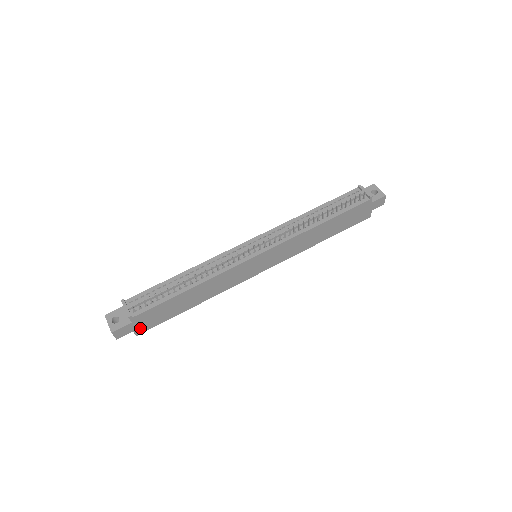
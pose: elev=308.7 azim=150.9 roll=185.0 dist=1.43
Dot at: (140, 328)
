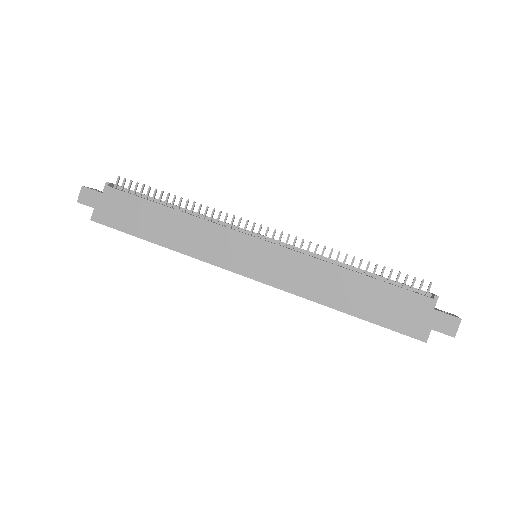
Dot at: (101, 212)
